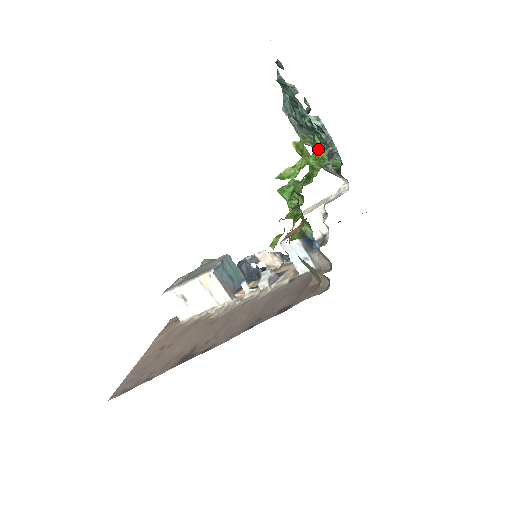
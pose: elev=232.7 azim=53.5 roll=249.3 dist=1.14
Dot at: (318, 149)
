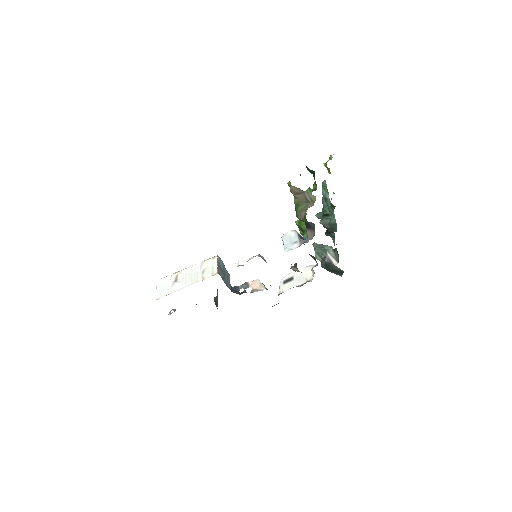
Dot at: (333, 193)
